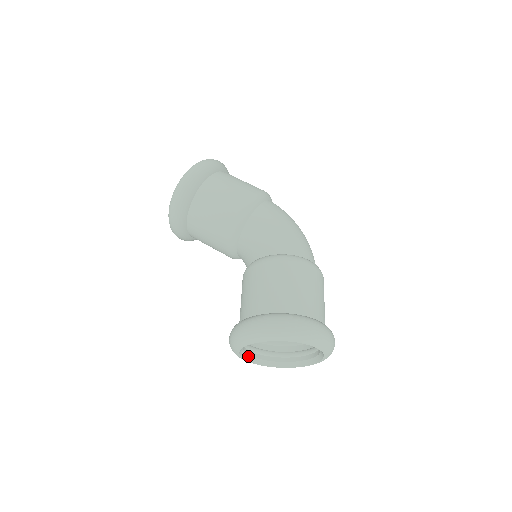
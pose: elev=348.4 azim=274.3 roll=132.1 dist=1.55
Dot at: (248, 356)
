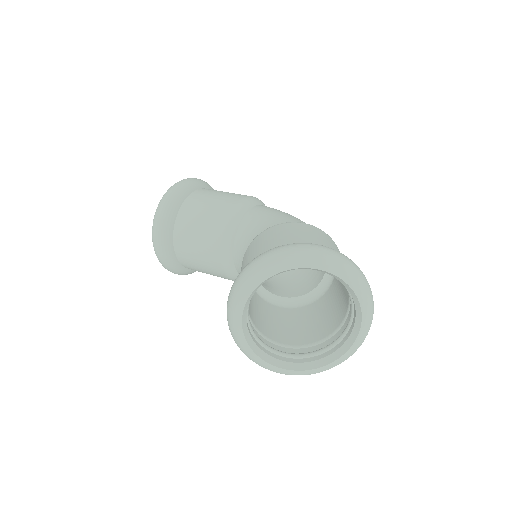
Dot at: (252, 341)
